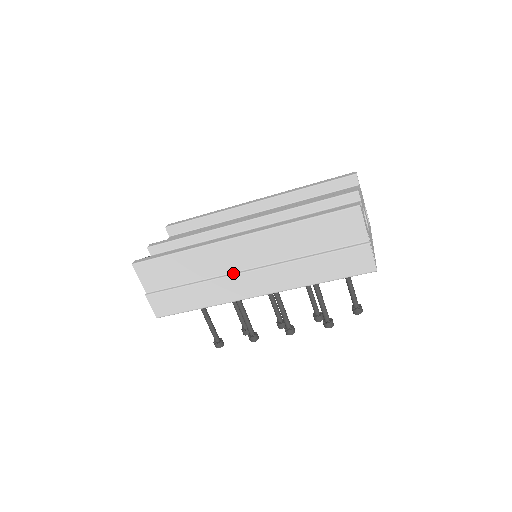
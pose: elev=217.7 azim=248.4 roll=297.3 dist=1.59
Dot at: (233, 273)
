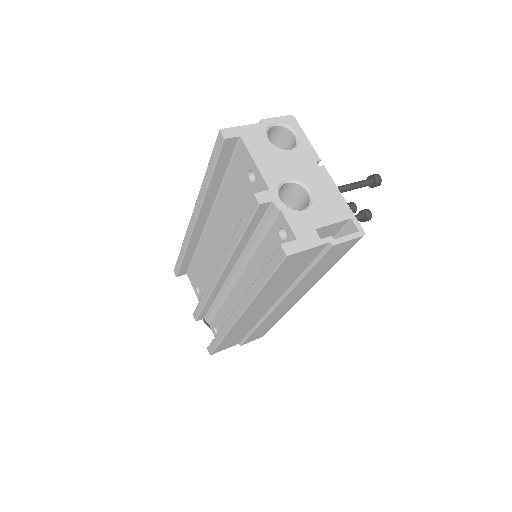
Dot at: (267, 313)
